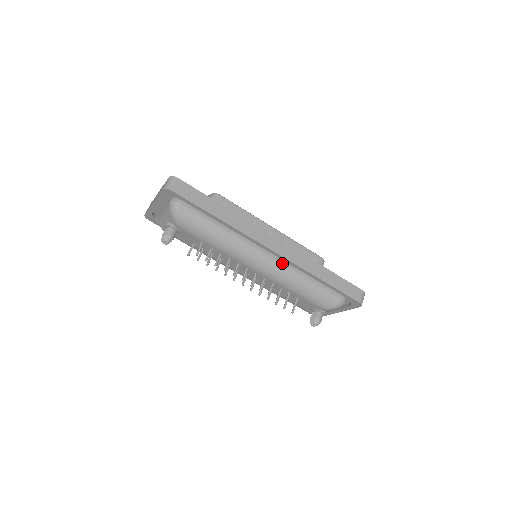
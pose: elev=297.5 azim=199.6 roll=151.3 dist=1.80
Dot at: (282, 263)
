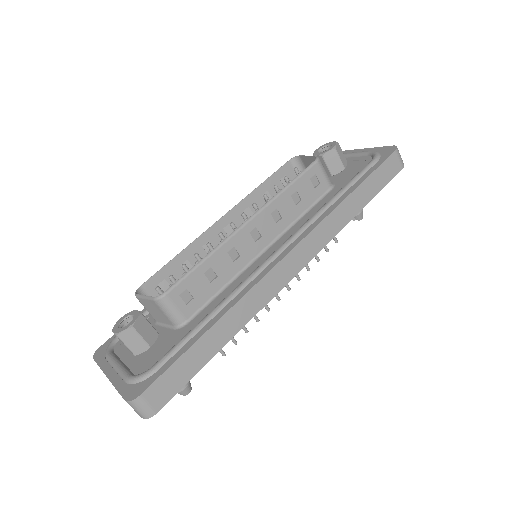
Dot at: occluded
